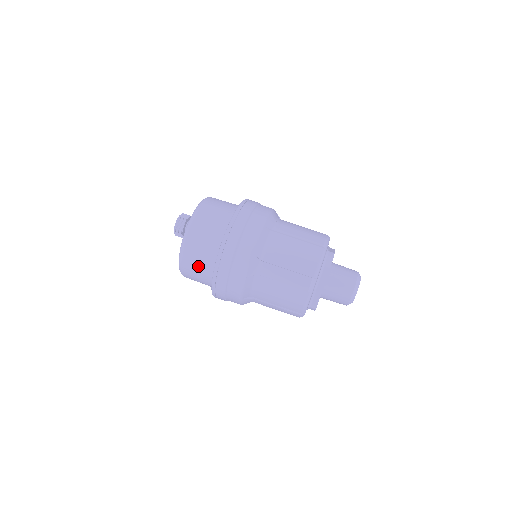
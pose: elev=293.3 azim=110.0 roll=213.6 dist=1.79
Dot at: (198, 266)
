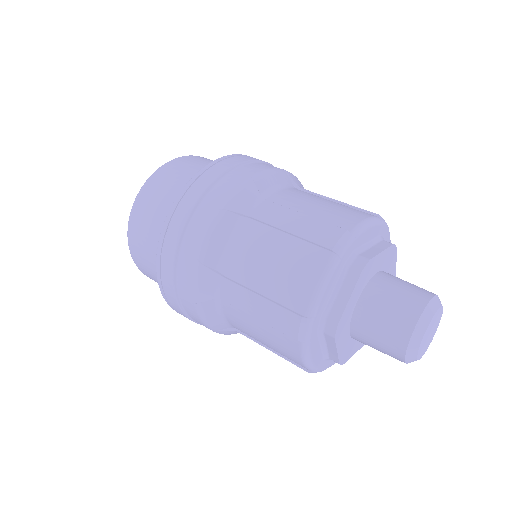
Dot at: (158, 204)
